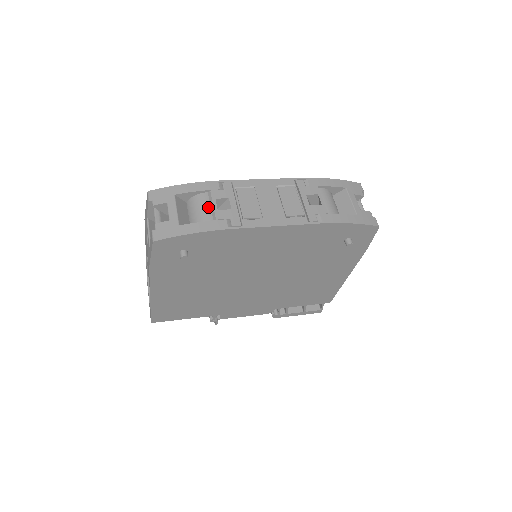
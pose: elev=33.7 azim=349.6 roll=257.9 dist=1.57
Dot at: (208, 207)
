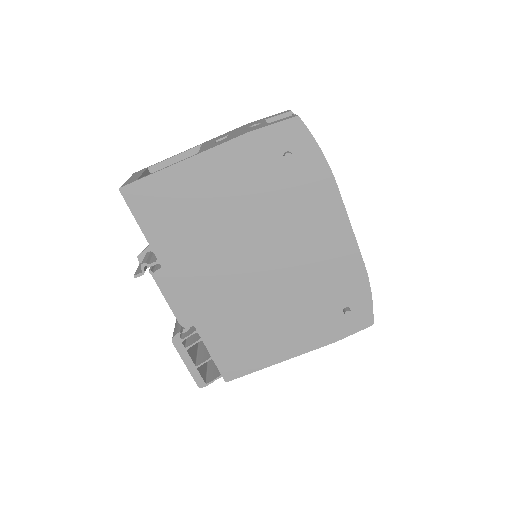
Dot at: occluded
